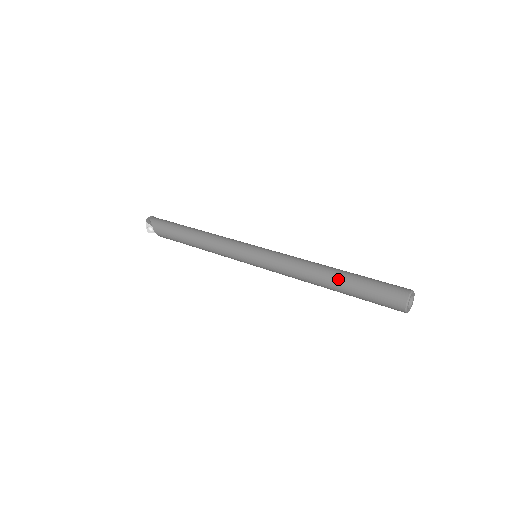
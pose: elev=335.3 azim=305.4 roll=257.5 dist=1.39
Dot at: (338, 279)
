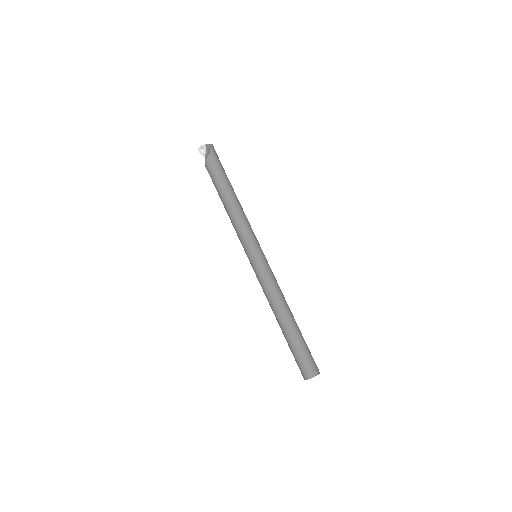
Dot at: (290, 326)
